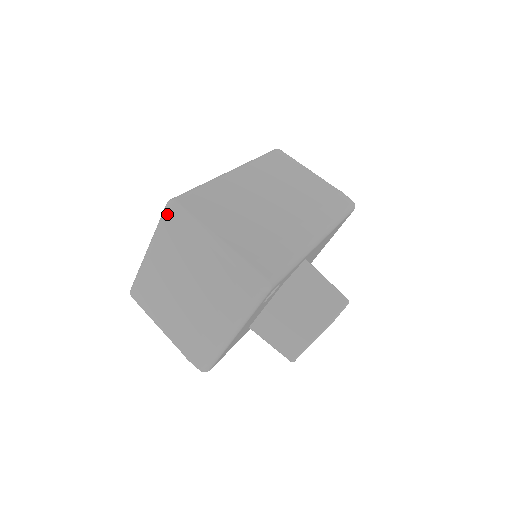
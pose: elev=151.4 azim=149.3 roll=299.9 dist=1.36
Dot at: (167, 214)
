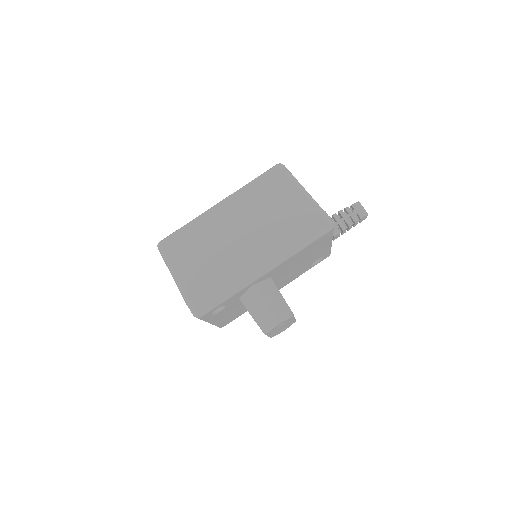
Dot at: occluded
